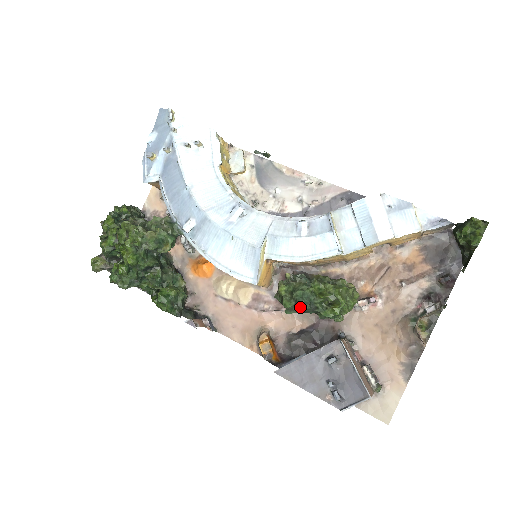
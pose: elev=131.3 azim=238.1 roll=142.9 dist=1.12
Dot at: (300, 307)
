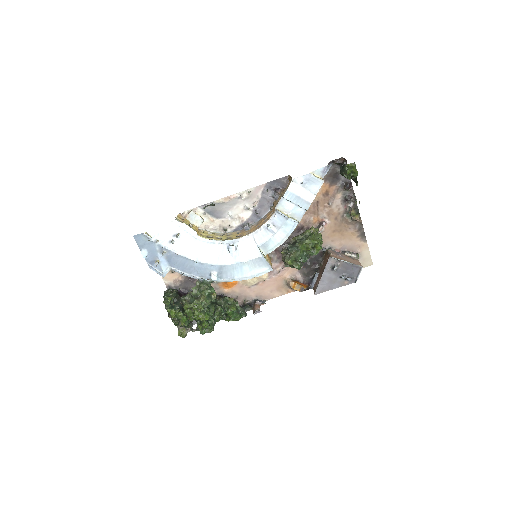
Dot at: (304, 262)
